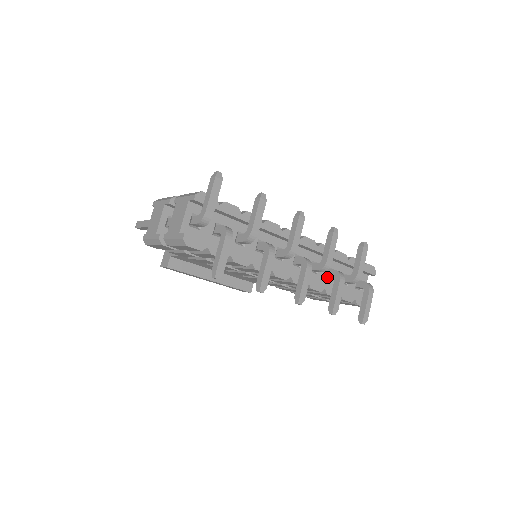
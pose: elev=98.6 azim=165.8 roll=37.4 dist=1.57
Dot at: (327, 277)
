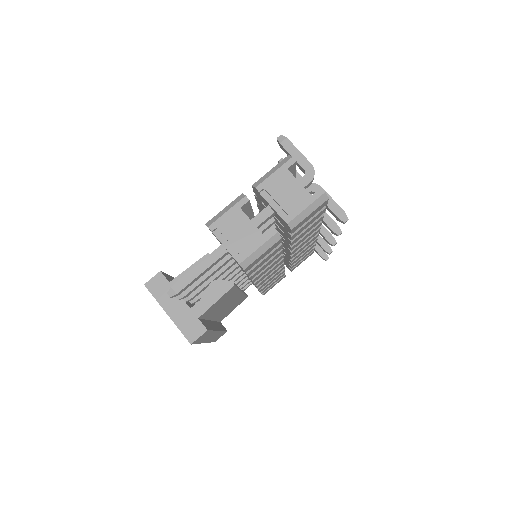
Dot at: occluded
